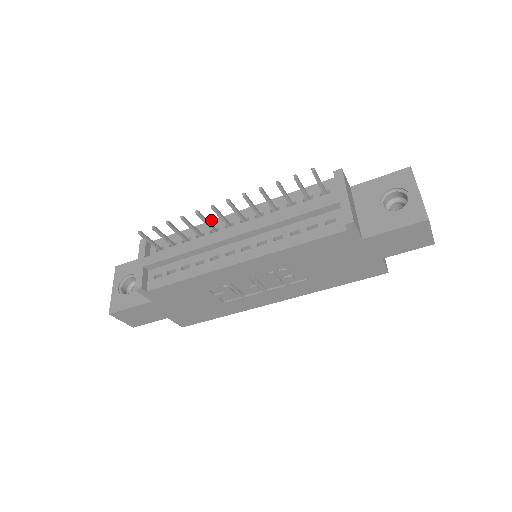
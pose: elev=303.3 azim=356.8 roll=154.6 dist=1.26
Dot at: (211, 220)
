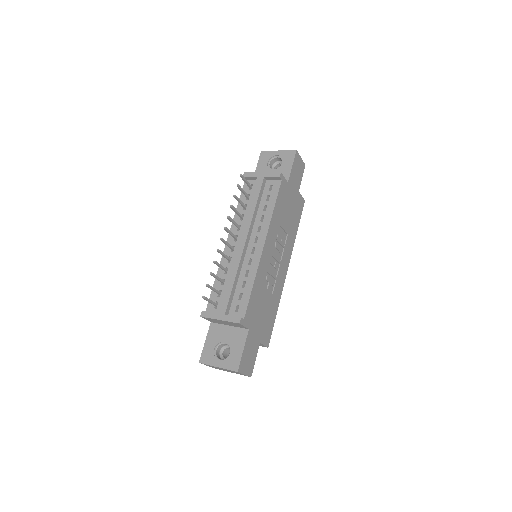
Dot at: (220, 261)
